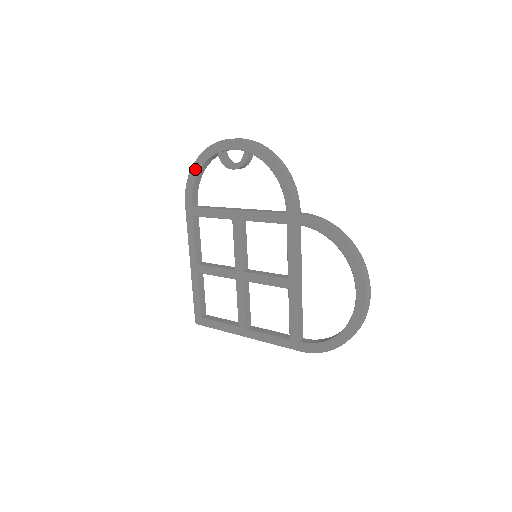
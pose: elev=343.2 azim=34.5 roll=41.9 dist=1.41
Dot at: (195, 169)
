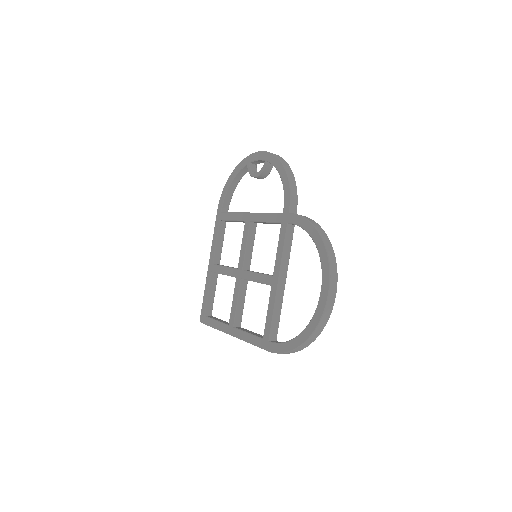
Dot at: (230, 179)
